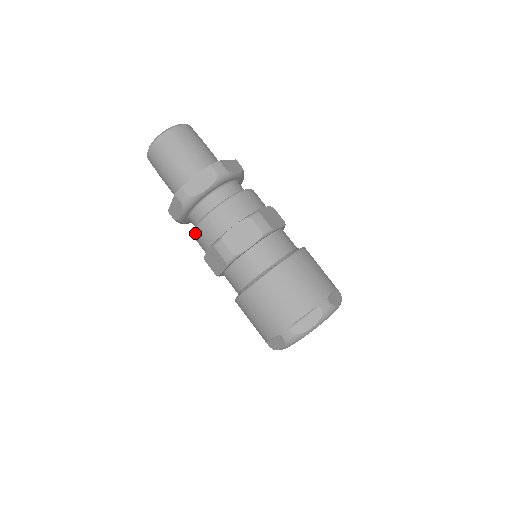
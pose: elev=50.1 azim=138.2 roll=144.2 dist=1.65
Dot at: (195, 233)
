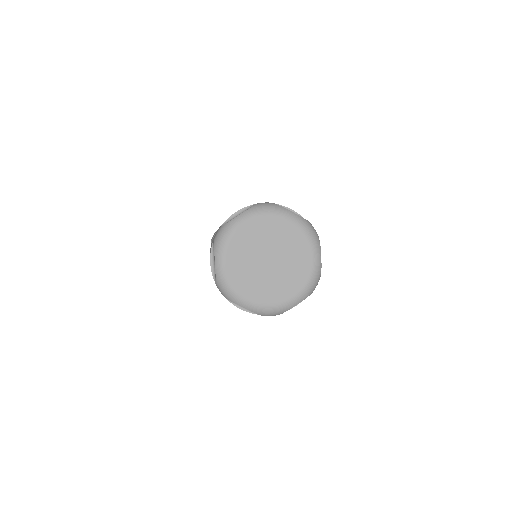
Dot at: occluded
